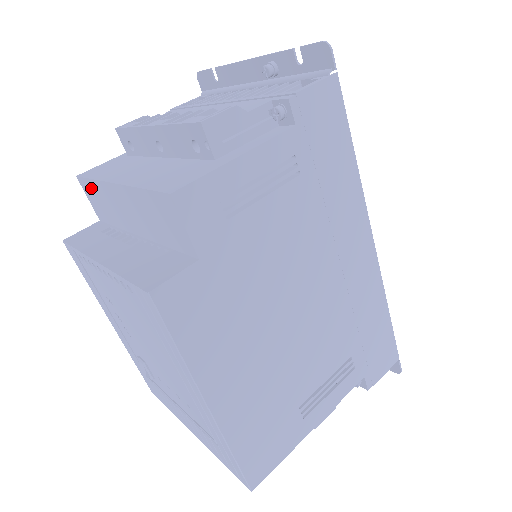
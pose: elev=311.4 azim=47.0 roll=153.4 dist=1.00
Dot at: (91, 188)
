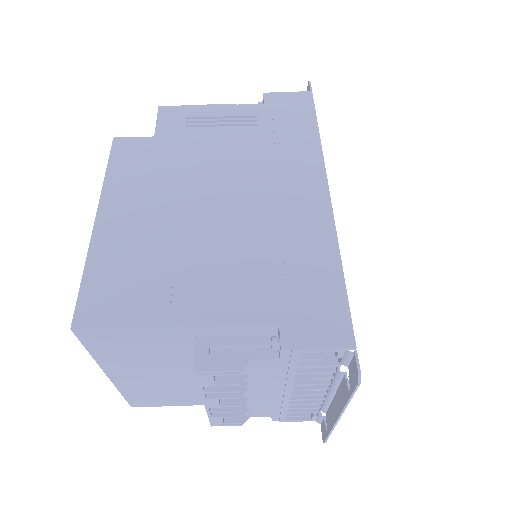
Dot at: occluded
